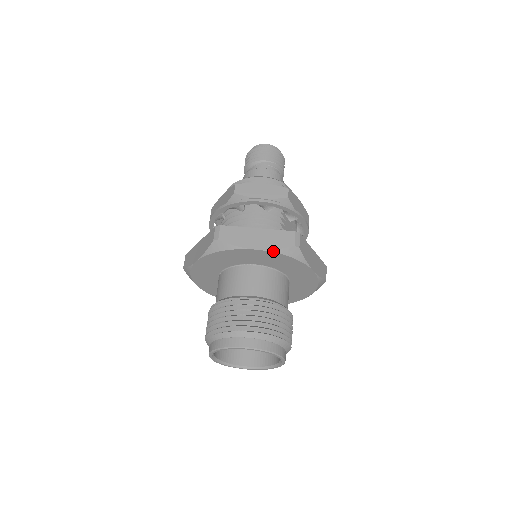
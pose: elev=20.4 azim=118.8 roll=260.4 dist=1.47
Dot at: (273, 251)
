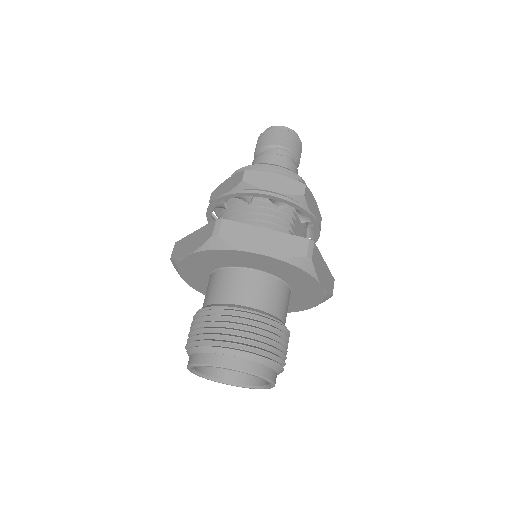
Dot at: (281, 259)
